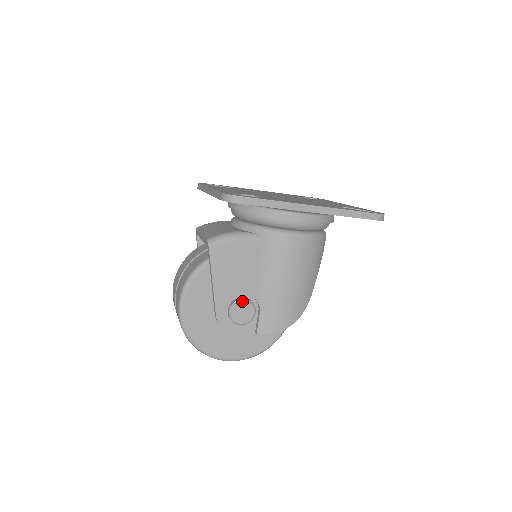
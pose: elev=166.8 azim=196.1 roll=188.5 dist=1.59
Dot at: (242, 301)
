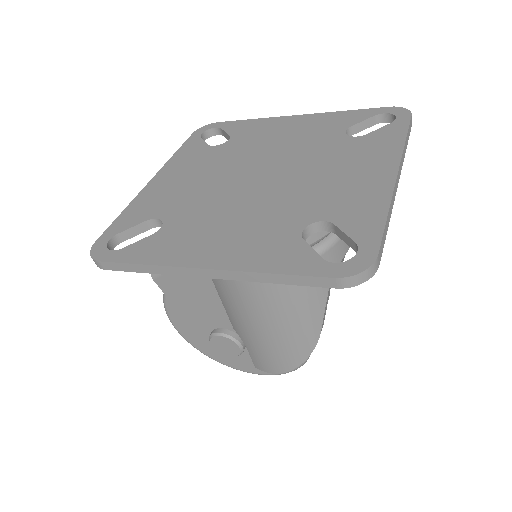
Dot at: (218, 336)
